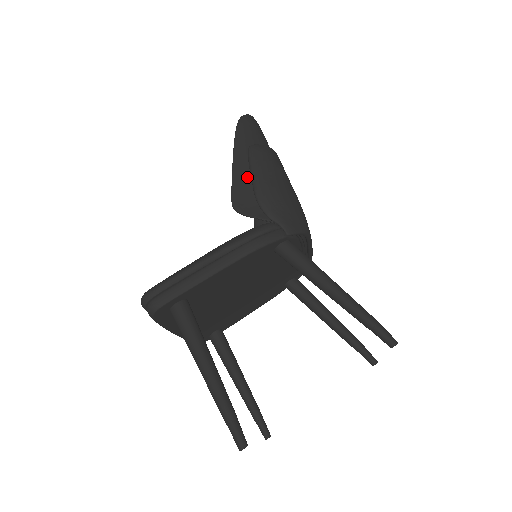
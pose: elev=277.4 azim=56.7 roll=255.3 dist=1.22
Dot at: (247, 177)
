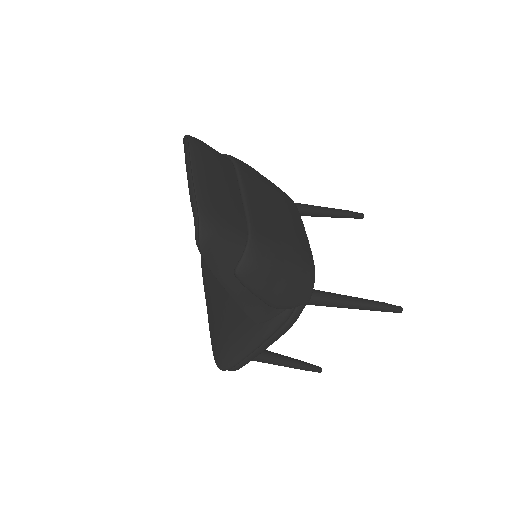
Dot at: (251, 296)
